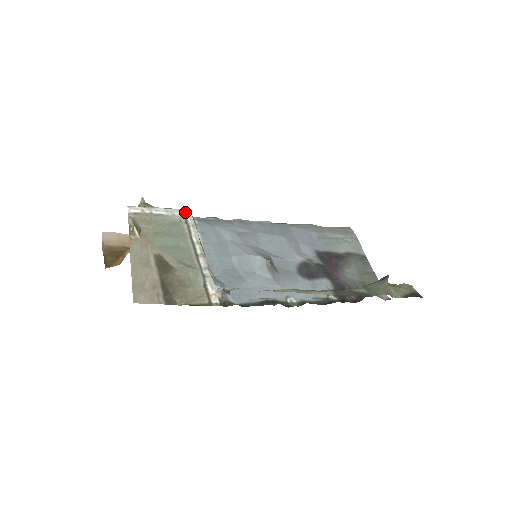
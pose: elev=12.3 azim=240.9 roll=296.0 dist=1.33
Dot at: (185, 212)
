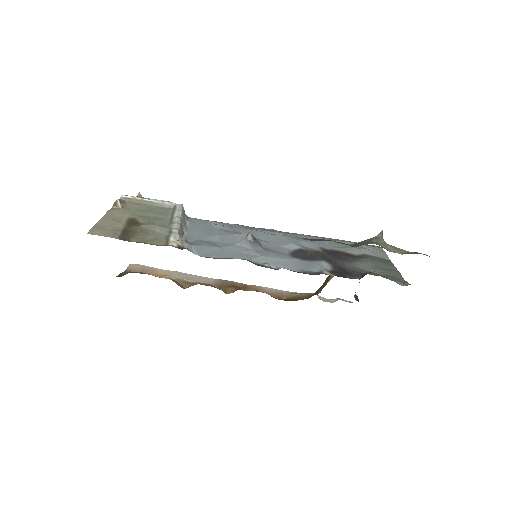
Dot at: occluded
